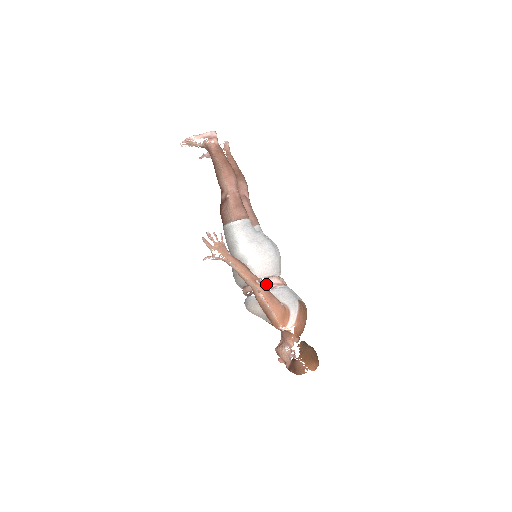
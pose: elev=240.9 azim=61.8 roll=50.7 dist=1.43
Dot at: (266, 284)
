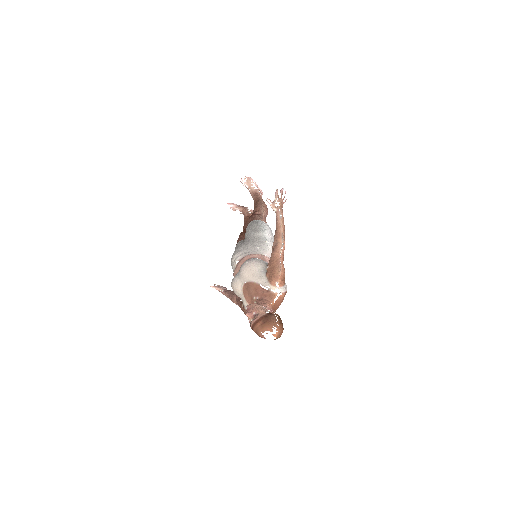
Dot at: occluded
